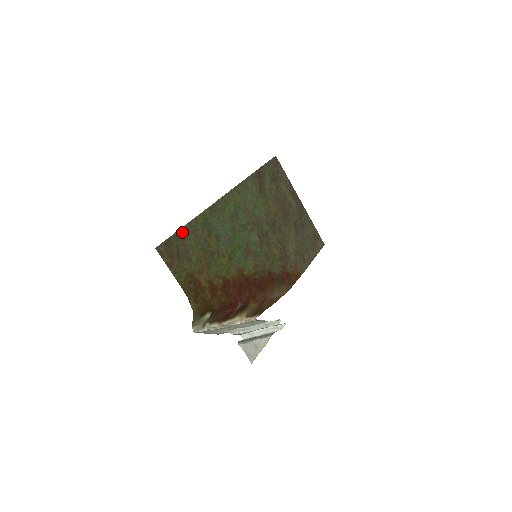
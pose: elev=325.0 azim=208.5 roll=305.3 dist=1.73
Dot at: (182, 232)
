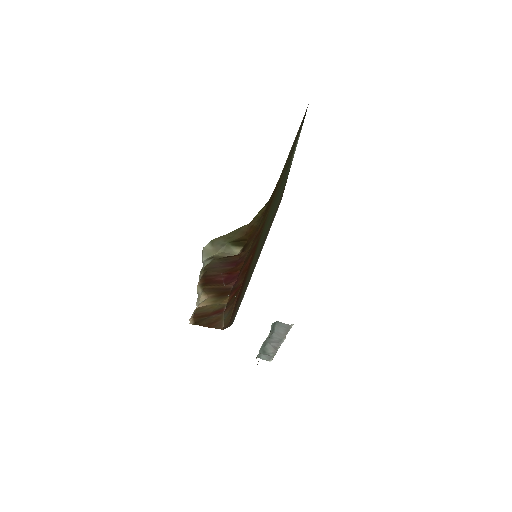
Dot at: (299, 135)
